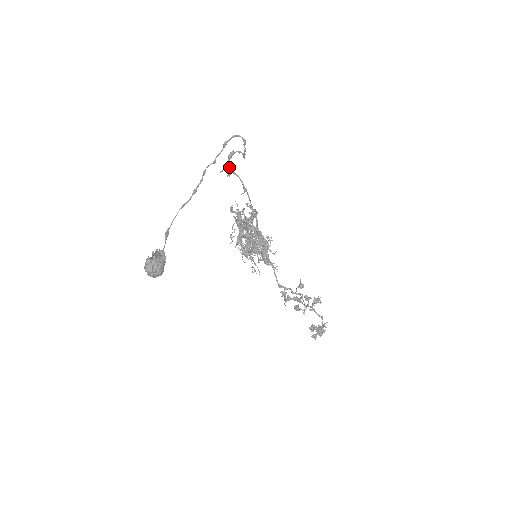
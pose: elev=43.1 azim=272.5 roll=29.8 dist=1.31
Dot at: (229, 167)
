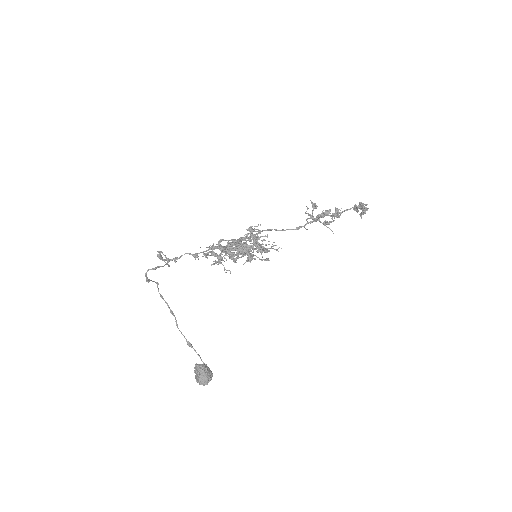
Dot at: occluded
